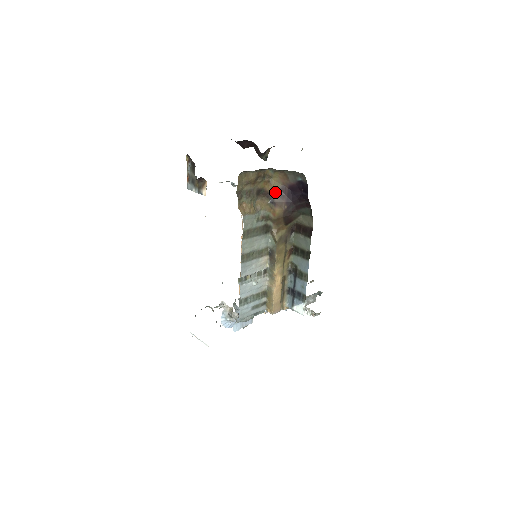
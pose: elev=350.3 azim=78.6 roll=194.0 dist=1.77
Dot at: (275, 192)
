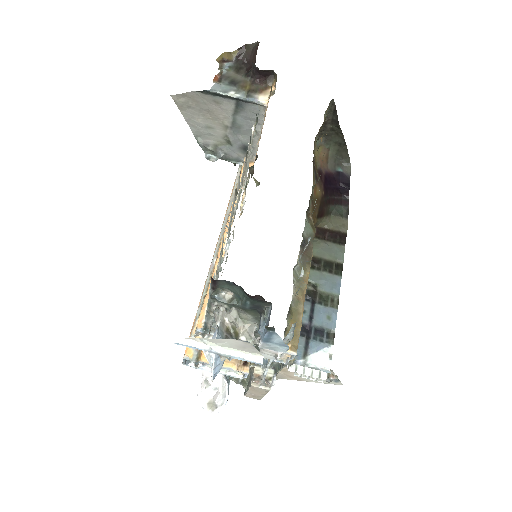
Dot at: (316, 168)
